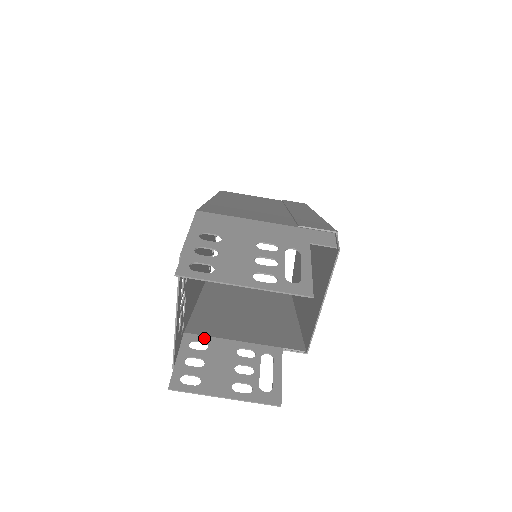
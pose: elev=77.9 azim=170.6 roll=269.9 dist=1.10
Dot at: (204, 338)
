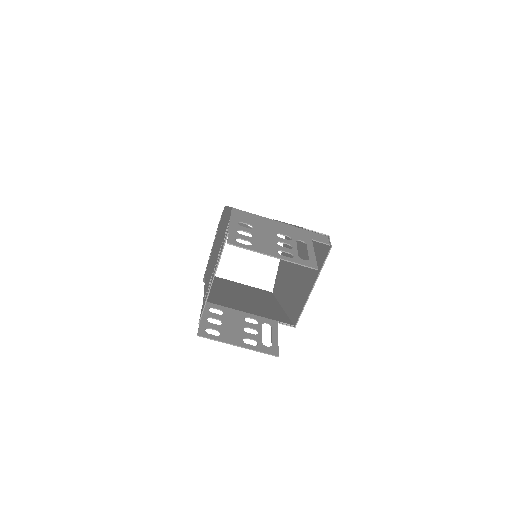
Dot at: (220, 307)
